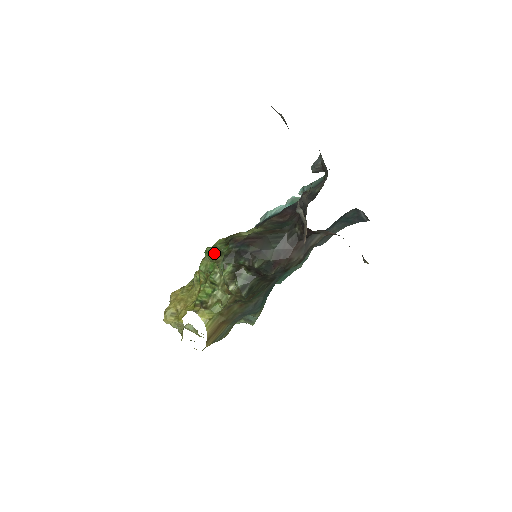
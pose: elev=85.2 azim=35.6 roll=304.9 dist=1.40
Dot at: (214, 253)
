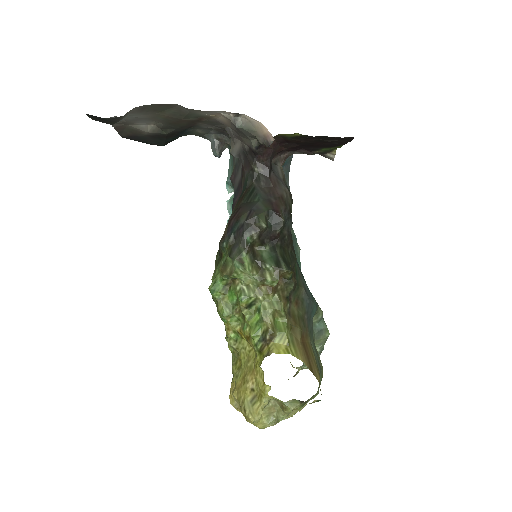
Dot at: (219, 280)
